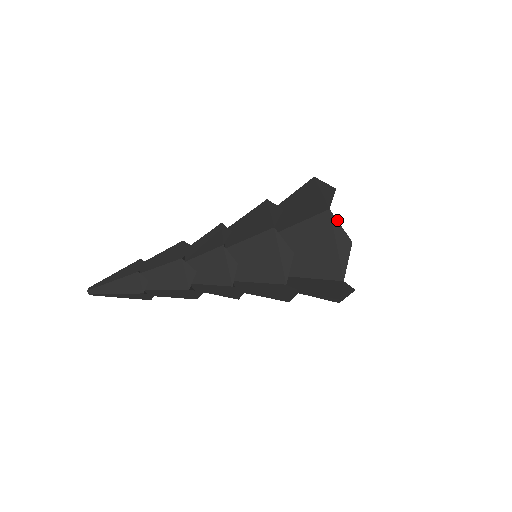
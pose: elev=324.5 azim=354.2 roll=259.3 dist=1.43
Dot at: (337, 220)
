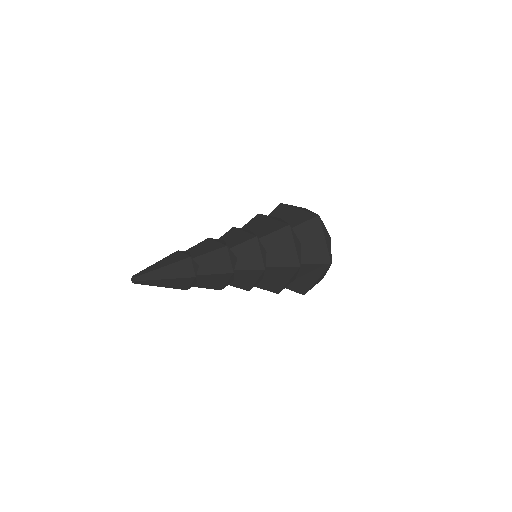
Dot at: occluded
